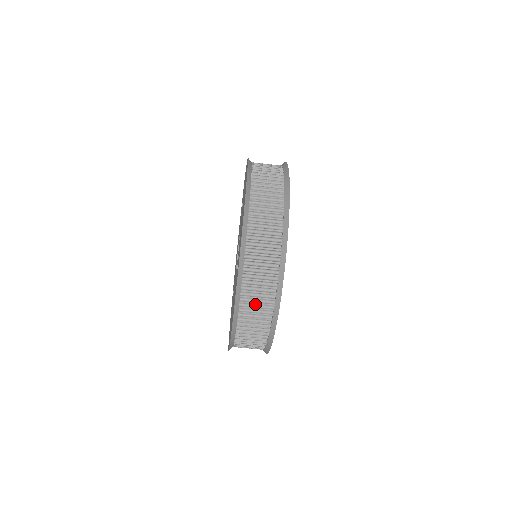
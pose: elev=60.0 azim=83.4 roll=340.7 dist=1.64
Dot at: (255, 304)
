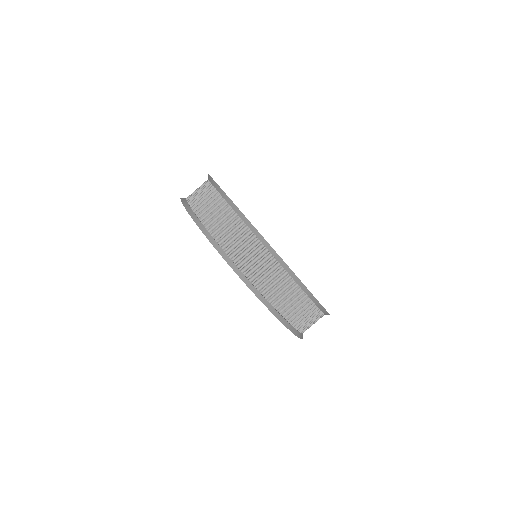
Dot at: (211, 212)
